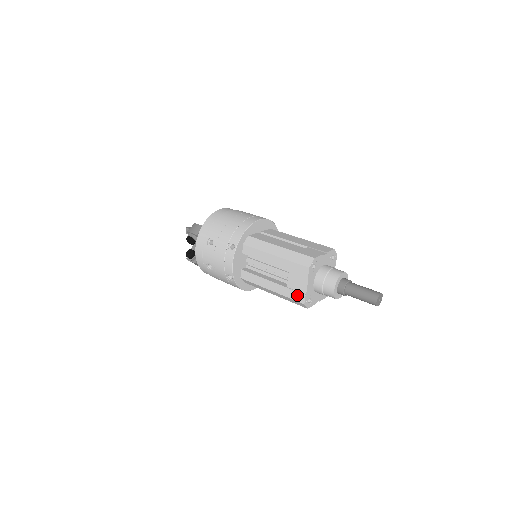
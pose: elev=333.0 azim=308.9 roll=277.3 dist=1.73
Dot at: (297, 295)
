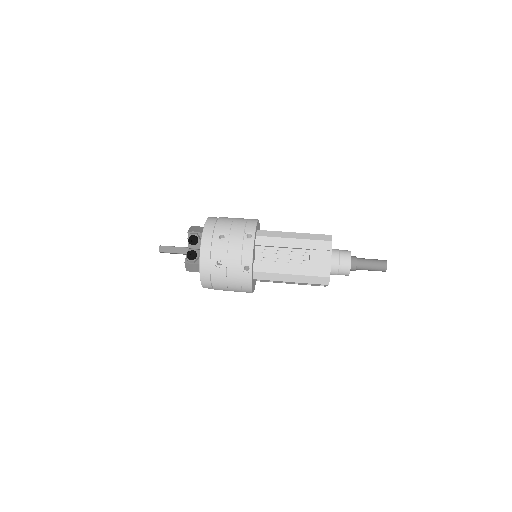
Dot at: (322, 270)
